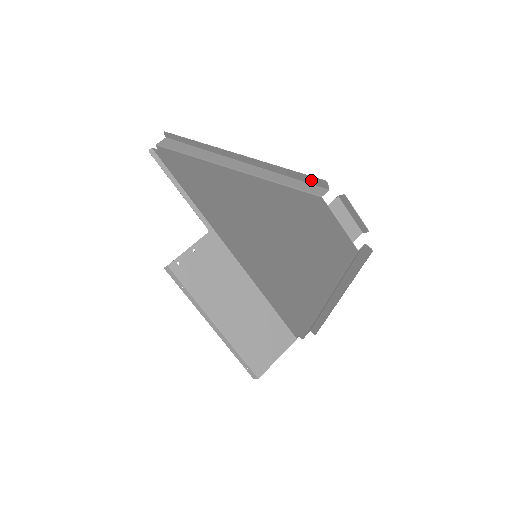
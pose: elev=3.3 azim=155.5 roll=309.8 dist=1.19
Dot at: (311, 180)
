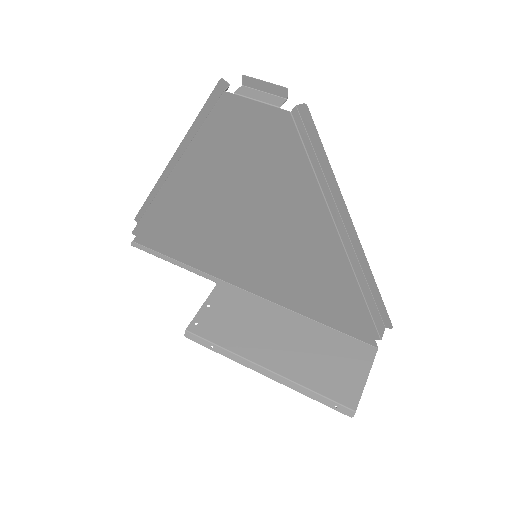
Dot at: (215, 96)
